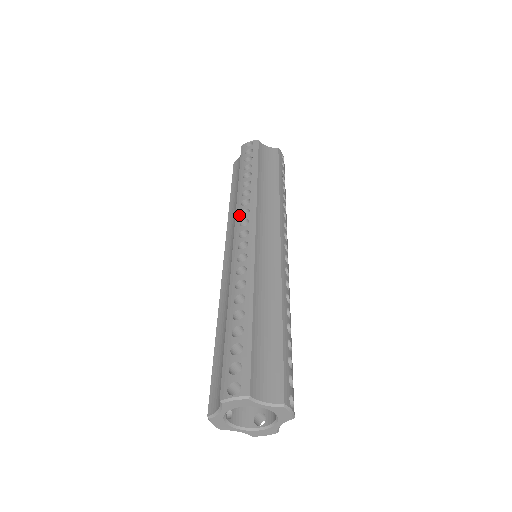
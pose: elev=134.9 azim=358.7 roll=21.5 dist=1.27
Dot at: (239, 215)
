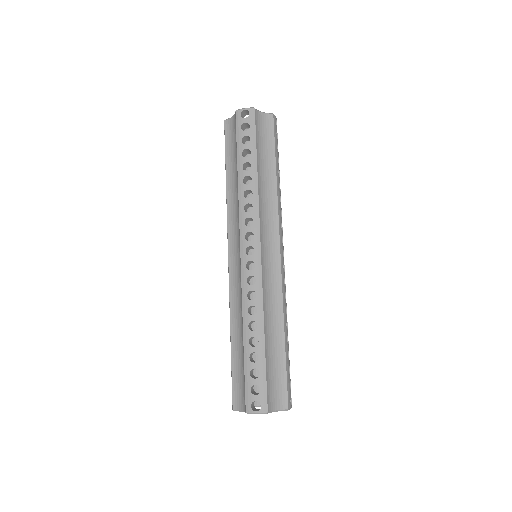
Dot at: (243, 224)
